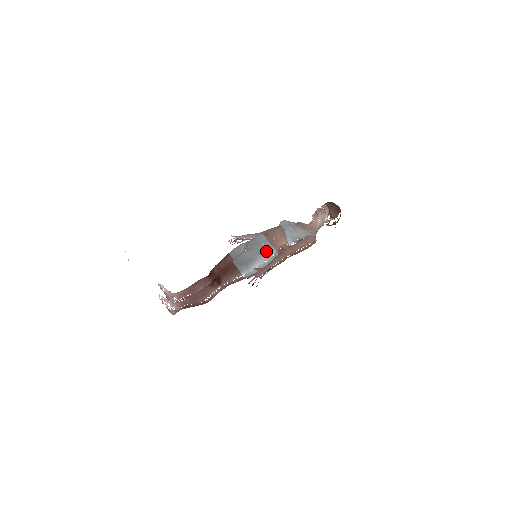
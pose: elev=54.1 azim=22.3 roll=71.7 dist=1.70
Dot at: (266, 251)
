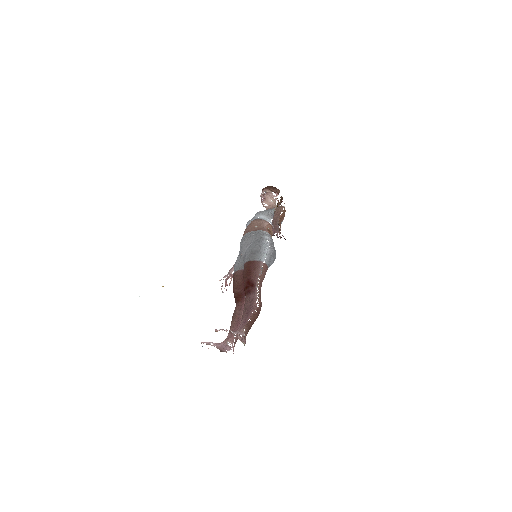
Dot at: (260, 235)
